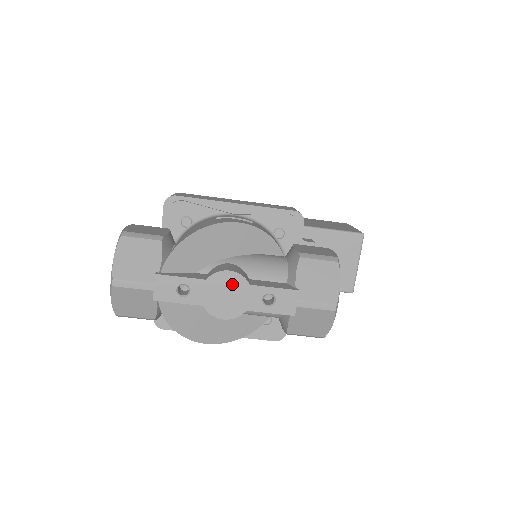
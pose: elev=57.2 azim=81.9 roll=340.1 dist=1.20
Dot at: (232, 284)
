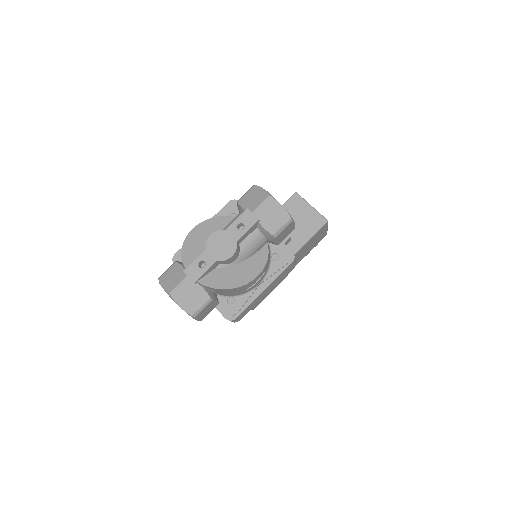
Dot at: (218, 238)
